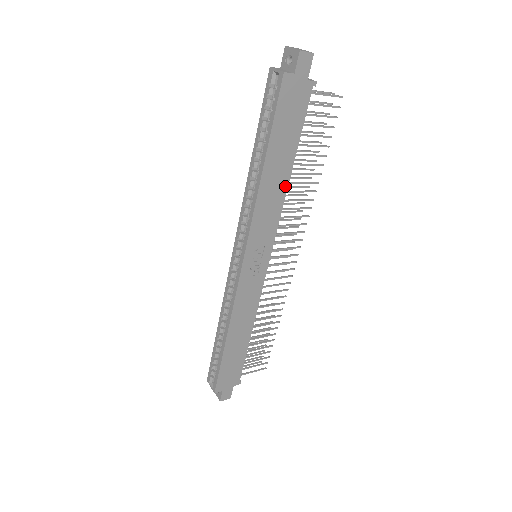
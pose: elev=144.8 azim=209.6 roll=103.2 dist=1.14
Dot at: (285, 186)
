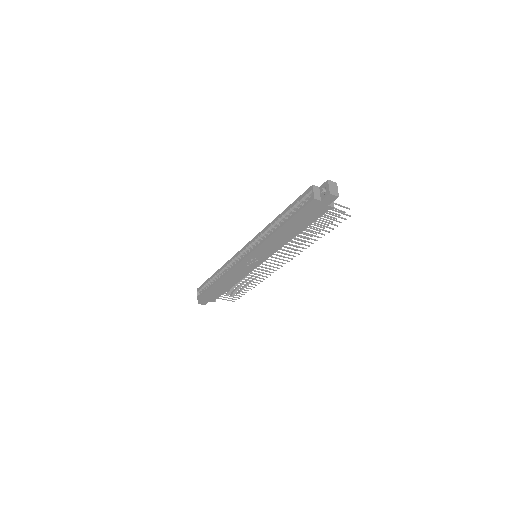
Dot at: (289, 239)
